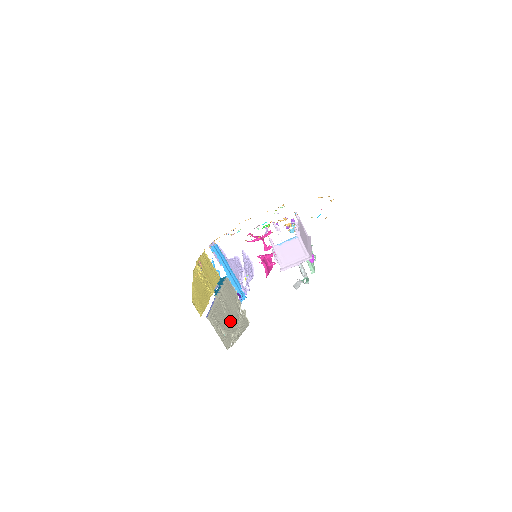
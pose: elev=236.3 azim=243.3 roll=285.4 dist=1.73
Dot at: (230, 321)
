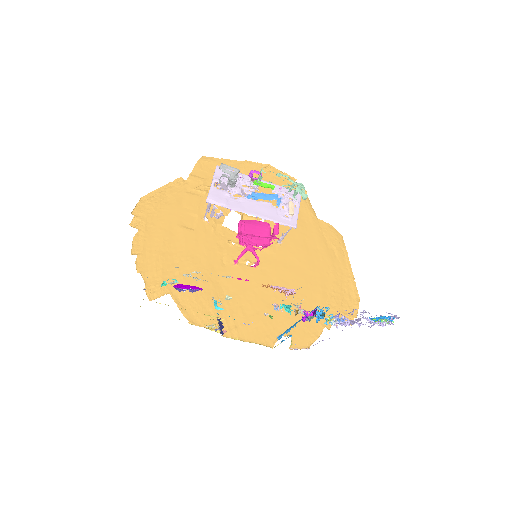
Dot at: occluded
